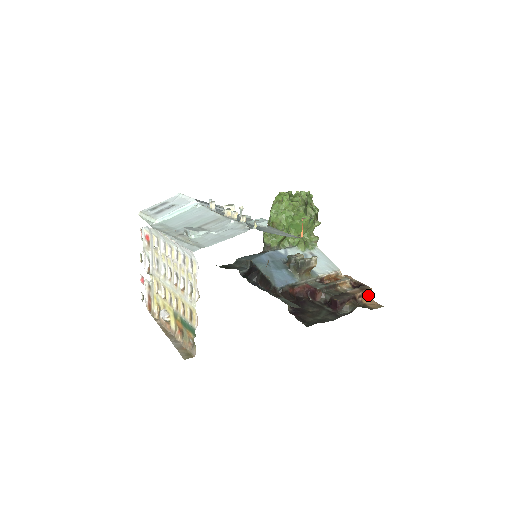
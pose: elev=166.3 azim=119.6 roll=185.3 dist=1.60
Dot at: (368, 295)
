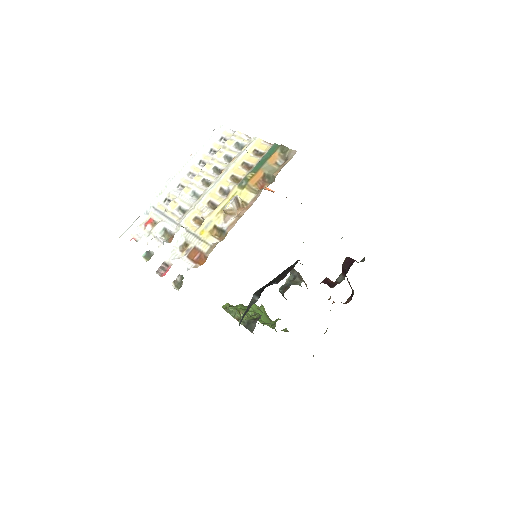
Dot at: occluded
